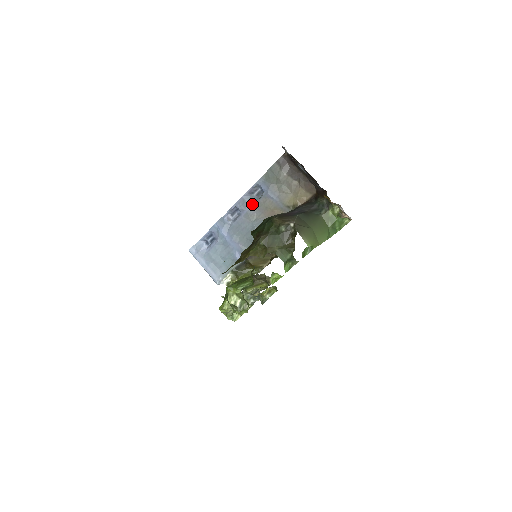
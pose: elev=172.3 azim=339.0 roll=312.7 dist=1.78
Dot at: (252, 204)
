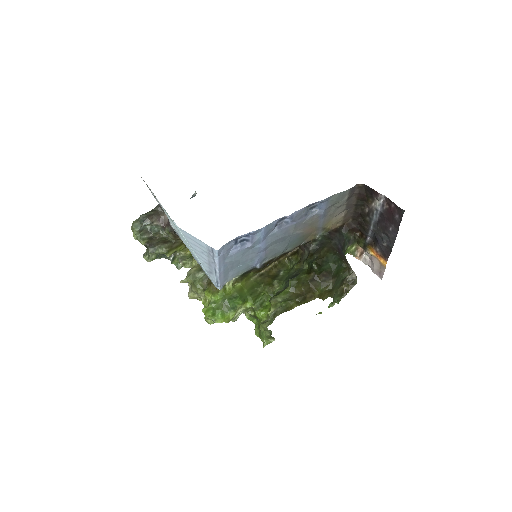
Dot at: (304, 217)
